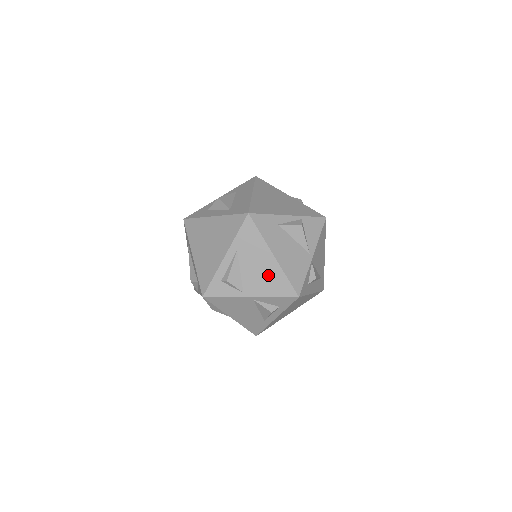
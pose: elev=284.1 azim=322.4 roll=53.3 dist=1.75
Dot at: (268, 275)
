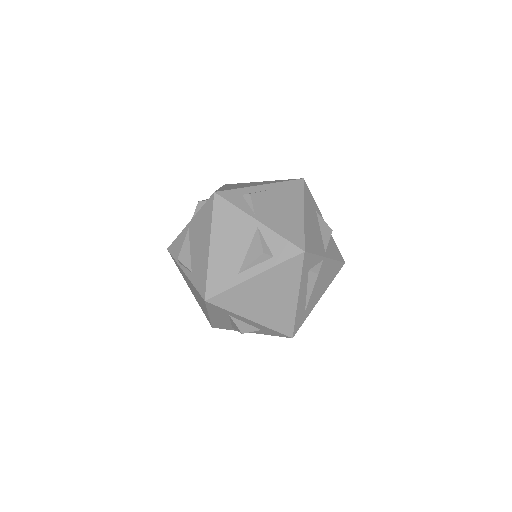
Dot at: (288, 219)
